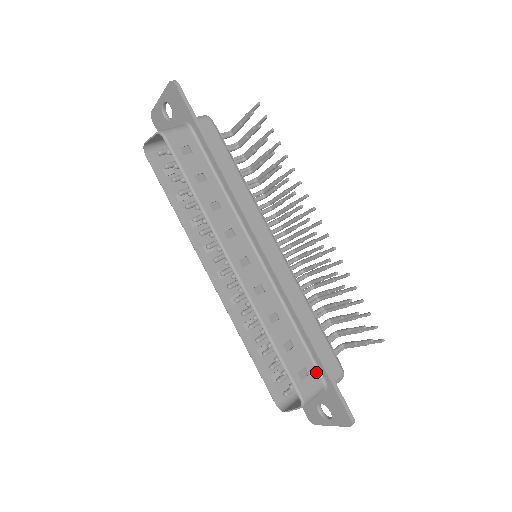
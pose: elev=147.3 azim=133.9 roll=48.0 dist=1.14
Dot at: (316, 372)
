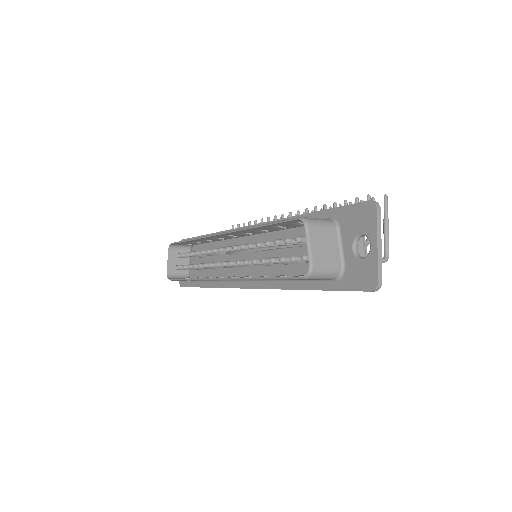
Dot at: occluded
